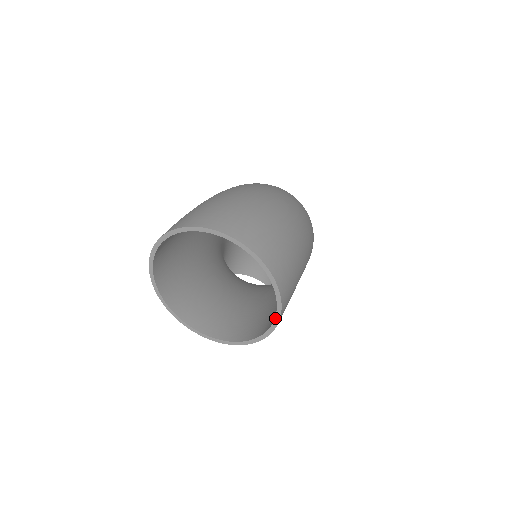
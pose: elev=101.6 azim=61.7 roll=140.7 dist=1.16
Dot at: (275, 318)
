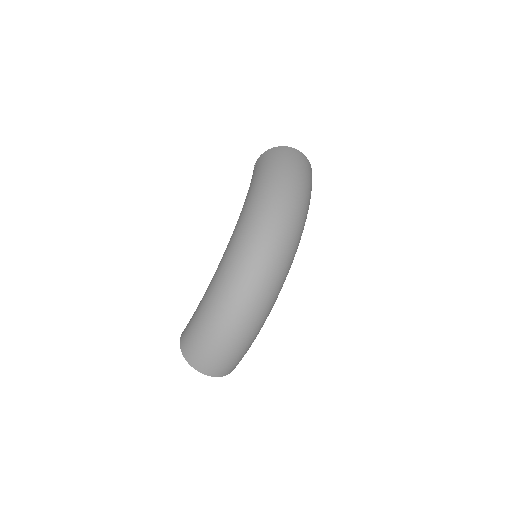
Dot at: occluded
